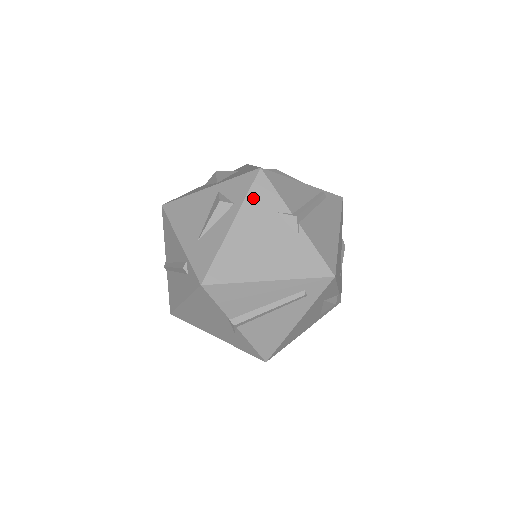
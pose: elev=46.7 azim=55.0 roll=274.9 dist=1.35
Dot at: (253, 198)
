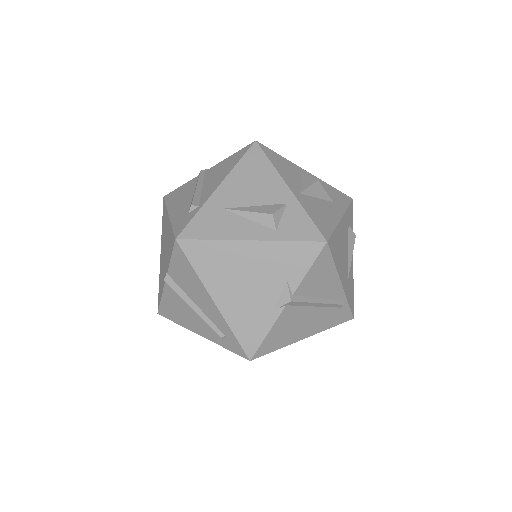
Dot at: (290, 249)
